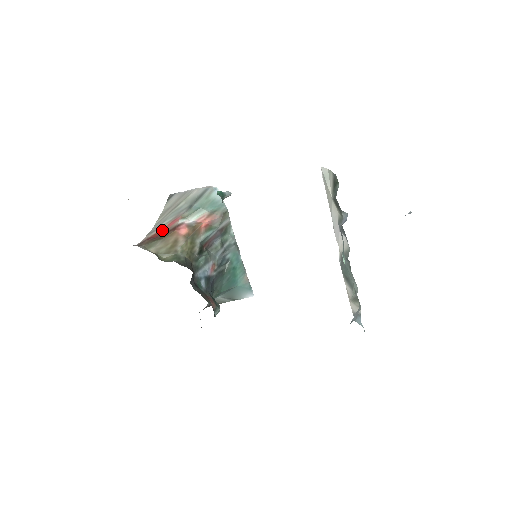
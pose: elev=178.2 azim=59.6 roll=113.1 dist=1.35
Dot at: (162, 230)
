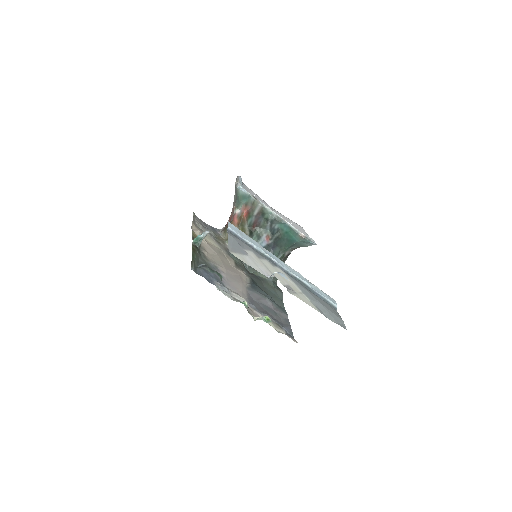
Dot at: (231, 216)
